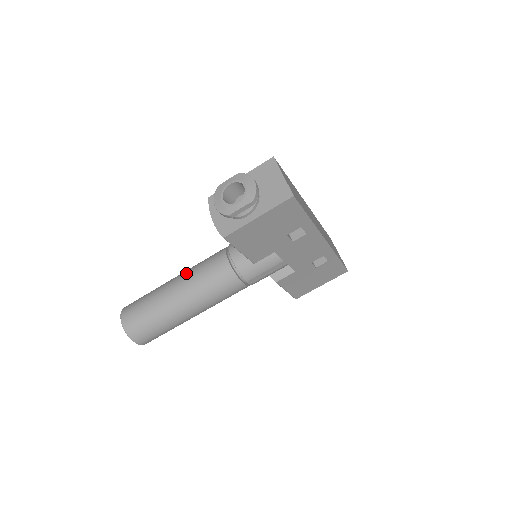
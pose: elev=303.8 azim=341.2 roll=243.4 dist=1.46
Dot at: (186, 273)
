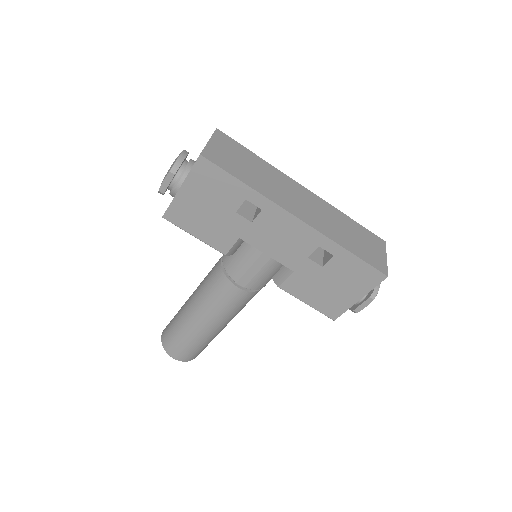
Dot at: occluded
